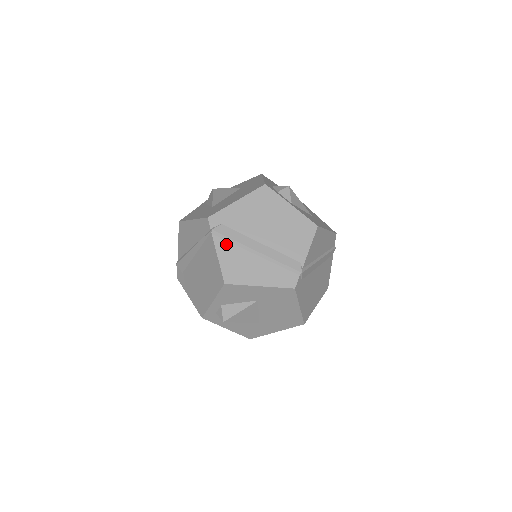
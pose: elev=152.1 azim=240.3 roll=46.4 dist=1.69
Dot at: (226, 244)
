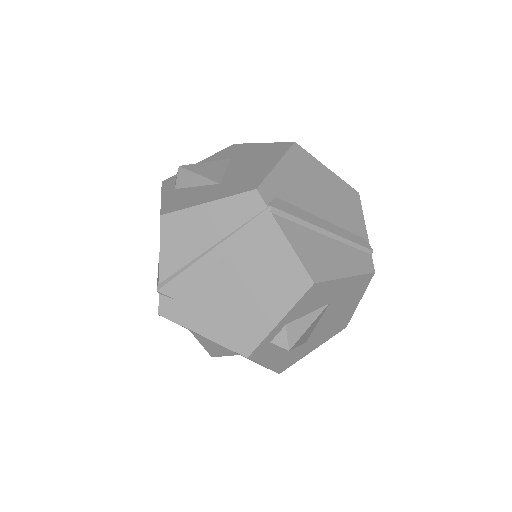
Dot at: (292, 225)
